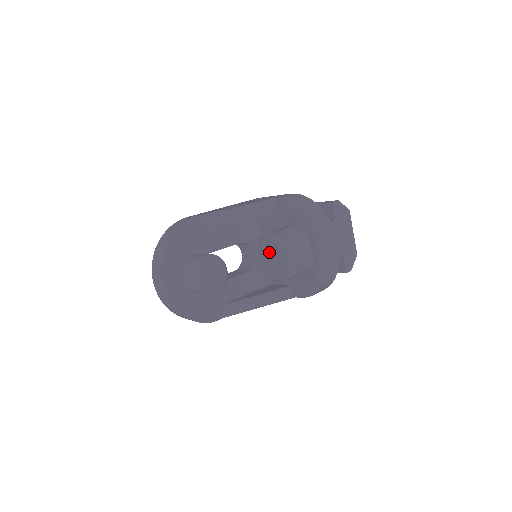
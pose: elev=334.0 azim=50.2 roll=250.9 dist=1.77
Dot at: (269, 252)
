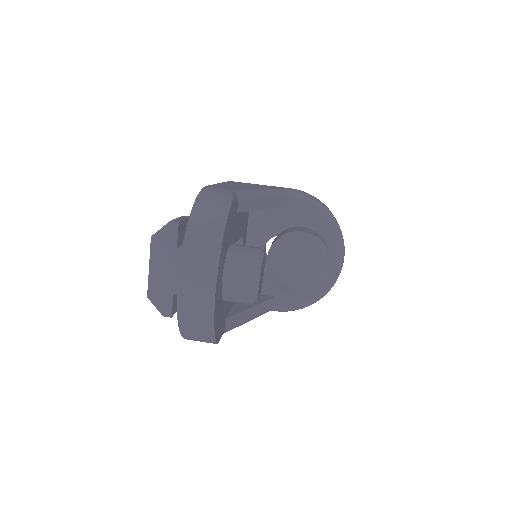
Dot at: (298, 255)
